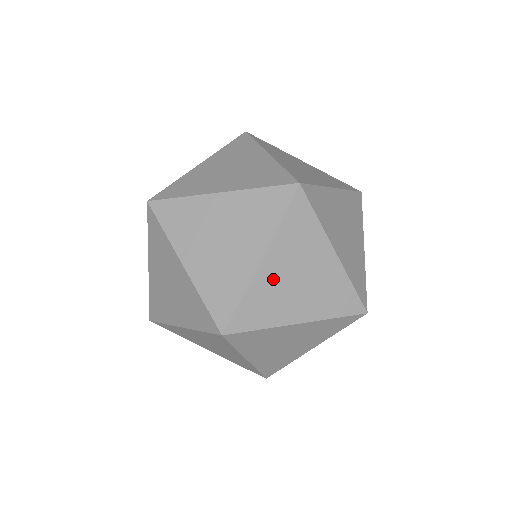
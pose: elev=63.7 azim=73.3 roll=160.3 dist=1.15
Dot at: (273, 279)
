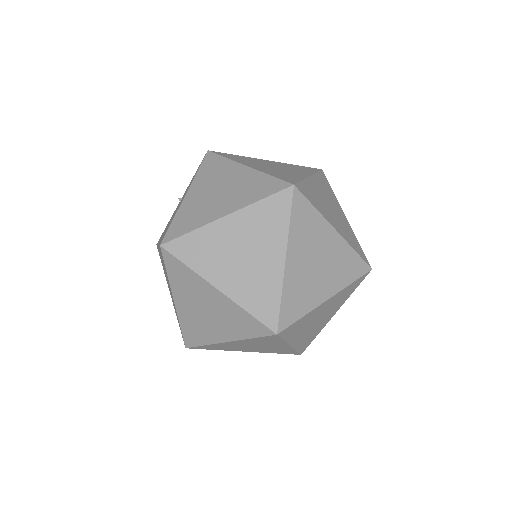
Dot at: (317, 192)
